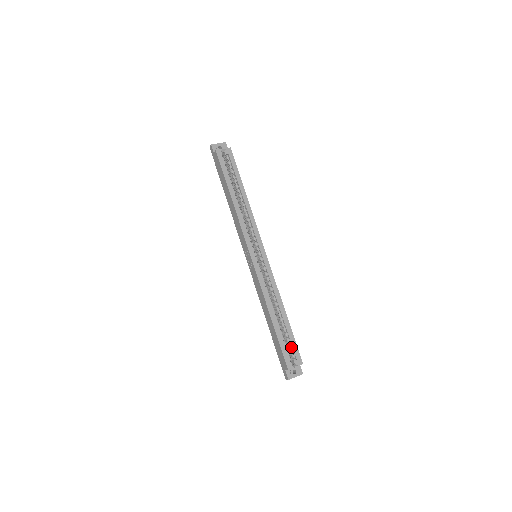
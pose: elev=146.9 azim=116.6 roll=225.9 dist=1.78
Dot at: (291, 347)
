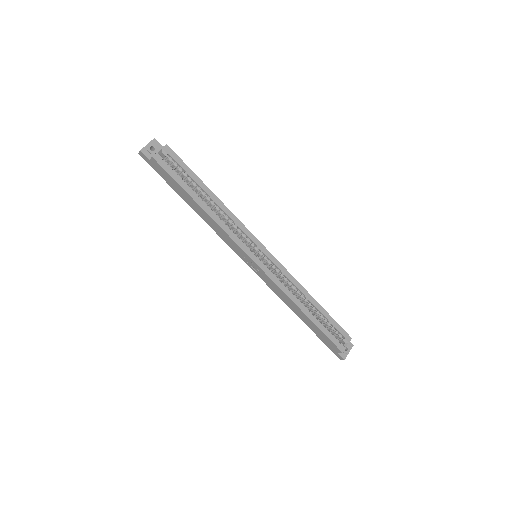
Dot at: (334, 329)
